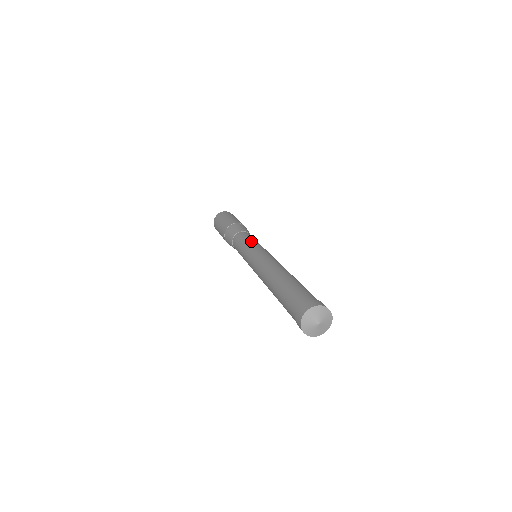
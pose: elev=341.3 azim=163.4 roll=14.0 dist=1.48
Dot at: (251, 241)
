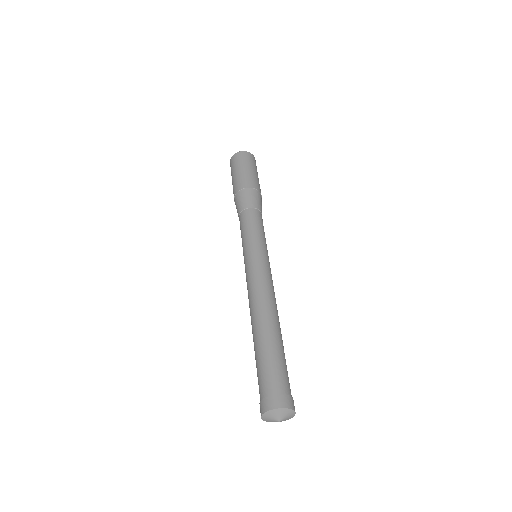
Dot at: (251, 237)
